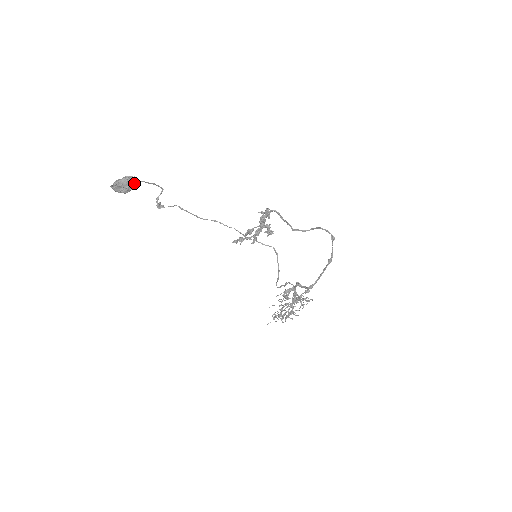
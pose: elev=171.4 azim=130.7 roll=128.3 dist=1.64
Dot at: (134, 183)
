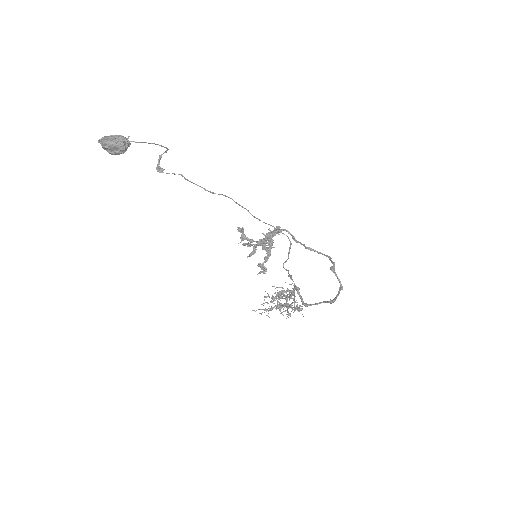
Dot at: (124, 149)
